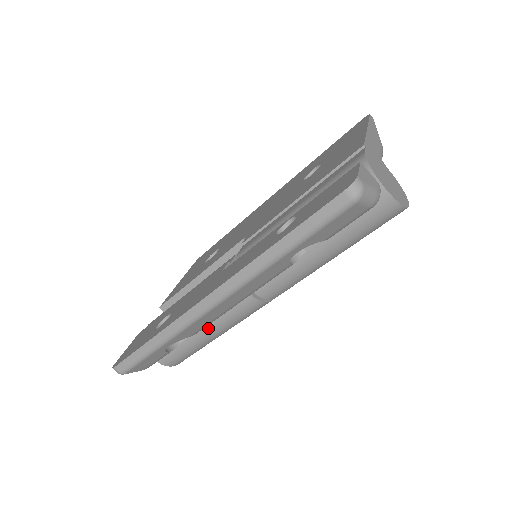
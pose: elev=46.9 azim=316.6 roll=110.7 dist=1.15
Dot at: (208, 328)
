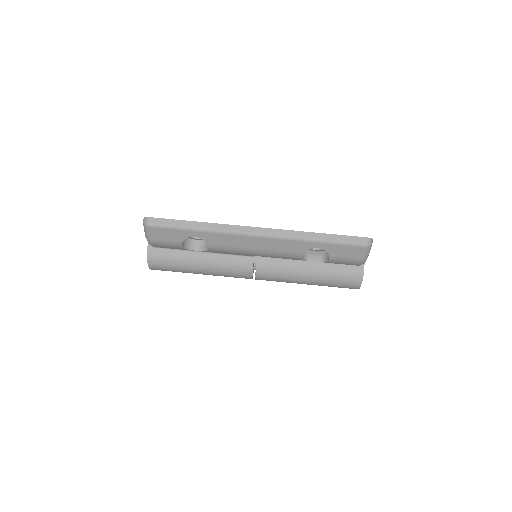
Dot at: (207, 257)
